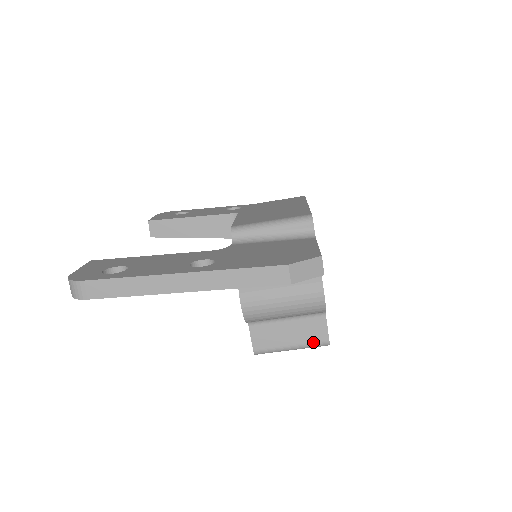
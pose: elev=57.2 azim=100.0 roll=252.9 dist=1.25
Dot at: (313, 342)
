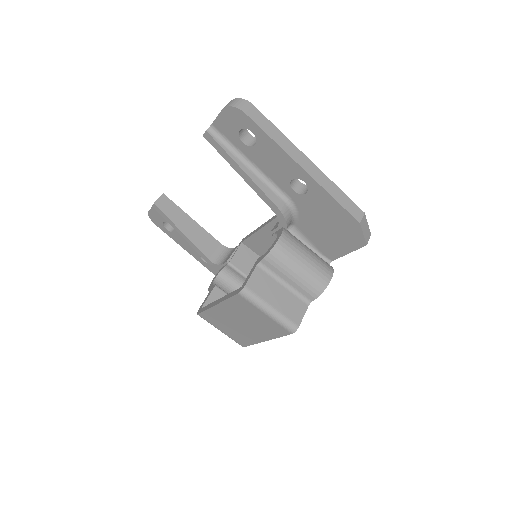
Dot at: (288, 317)
